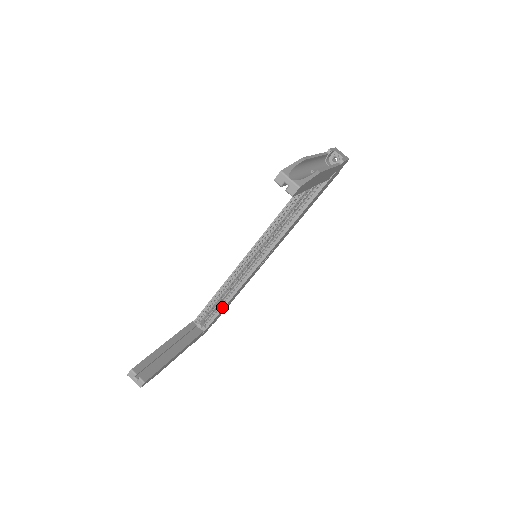
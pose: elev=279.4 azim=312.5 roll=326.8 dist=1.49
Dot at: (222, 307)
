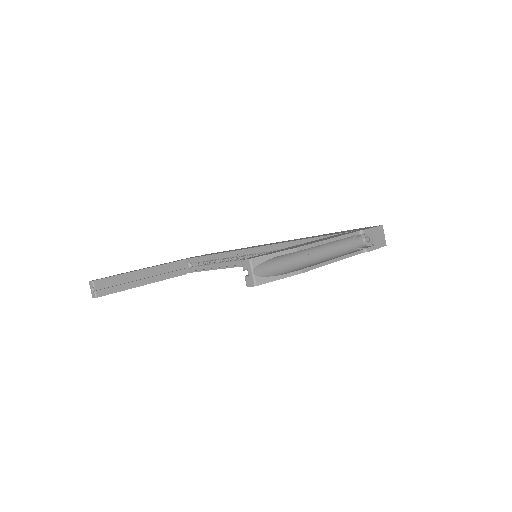
Dot at: (211, 268)
